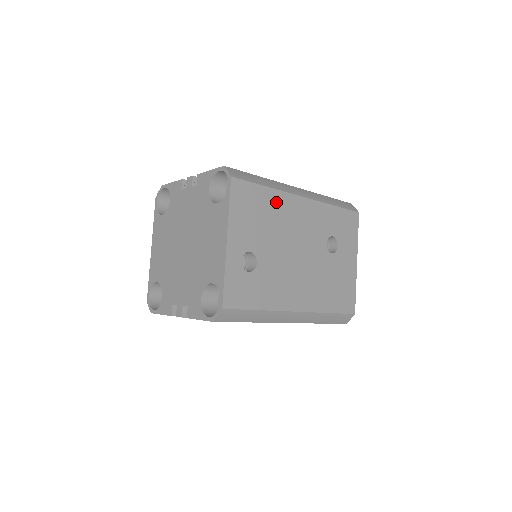
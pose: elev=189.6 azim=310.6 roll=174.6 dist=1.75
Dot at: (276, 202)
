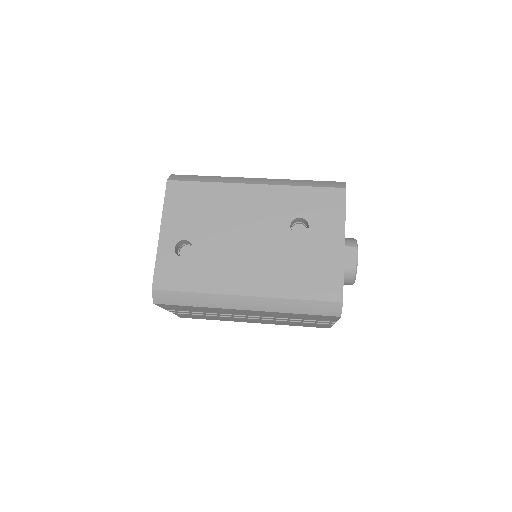
Dot at: (218, 194)
